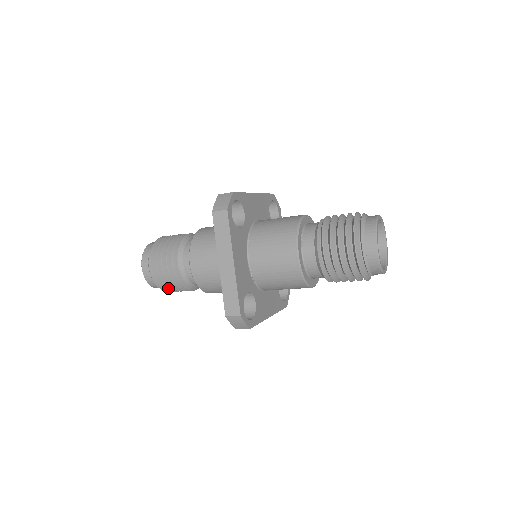
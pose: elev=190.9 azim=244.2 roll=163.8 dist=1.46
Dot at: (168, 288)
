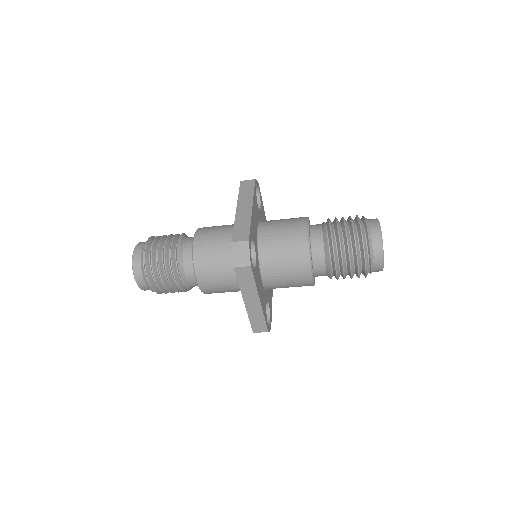
Dot at: occluded
